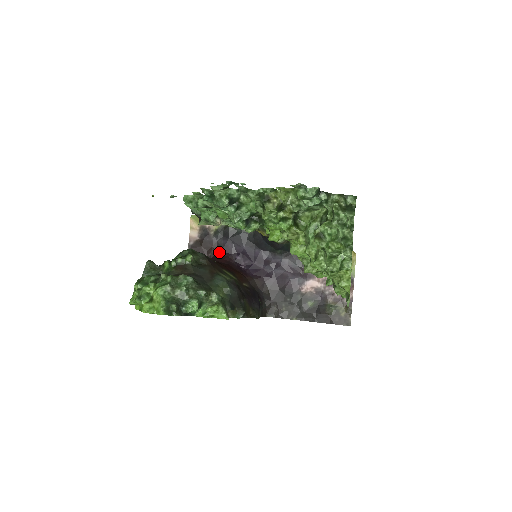
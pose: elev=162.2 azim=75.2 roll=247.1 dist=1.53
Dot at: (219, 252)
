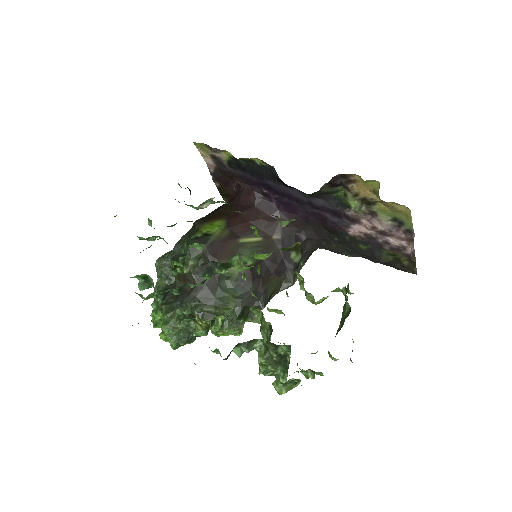
Dot at: (243, 182)
